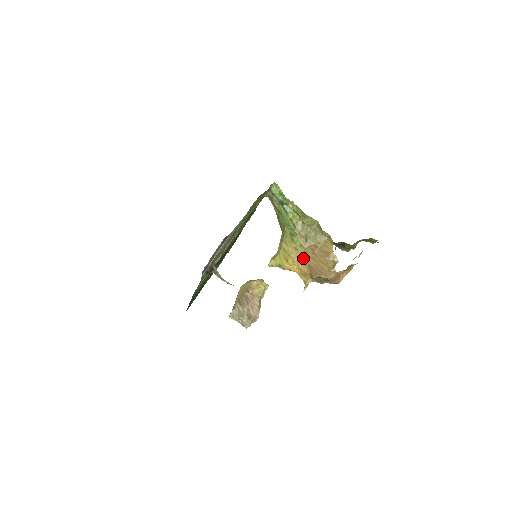
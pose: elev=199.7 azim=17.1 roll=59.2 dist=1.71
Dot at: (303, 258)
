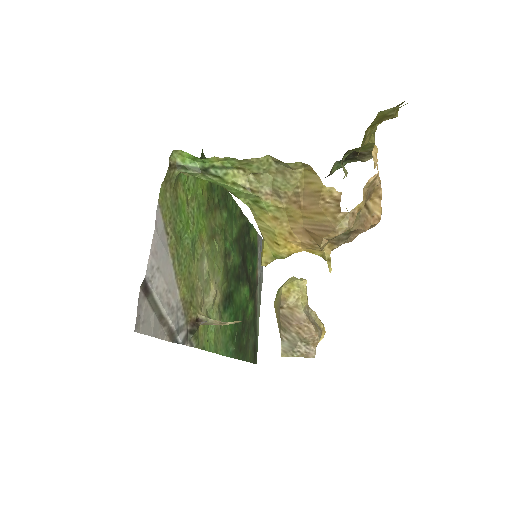
Dot at: (293, 225)
